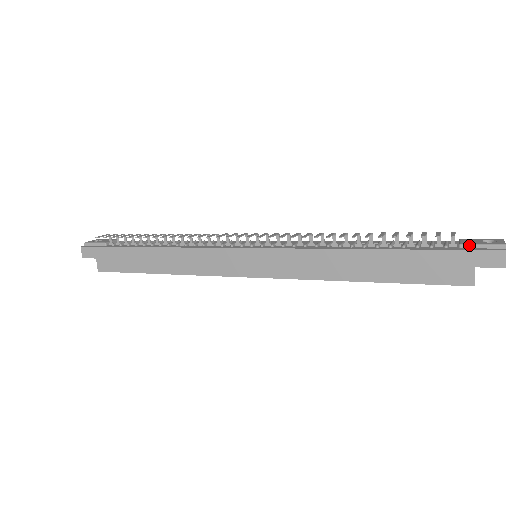
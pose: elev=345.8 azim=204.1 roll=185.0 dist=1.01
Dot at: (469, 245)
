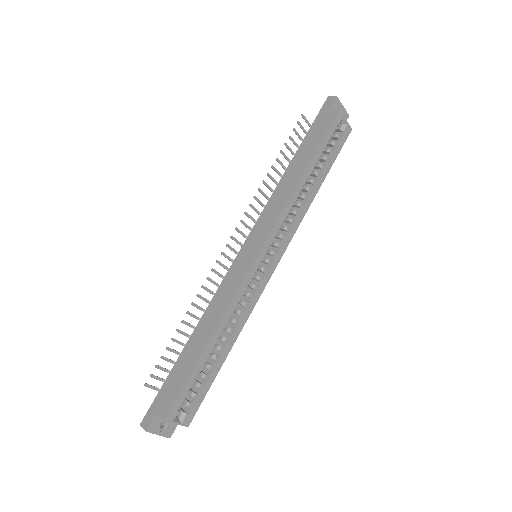
Dot at: occluded
